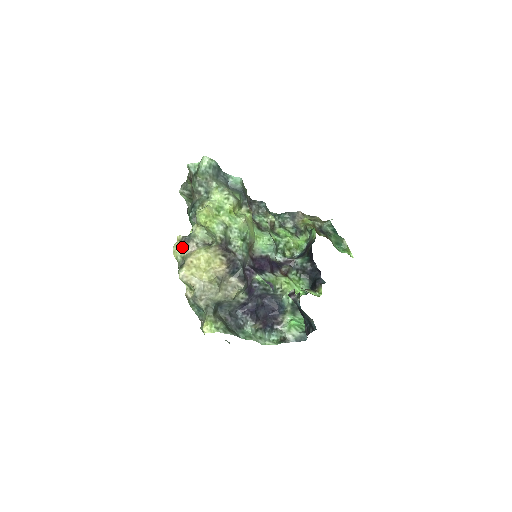
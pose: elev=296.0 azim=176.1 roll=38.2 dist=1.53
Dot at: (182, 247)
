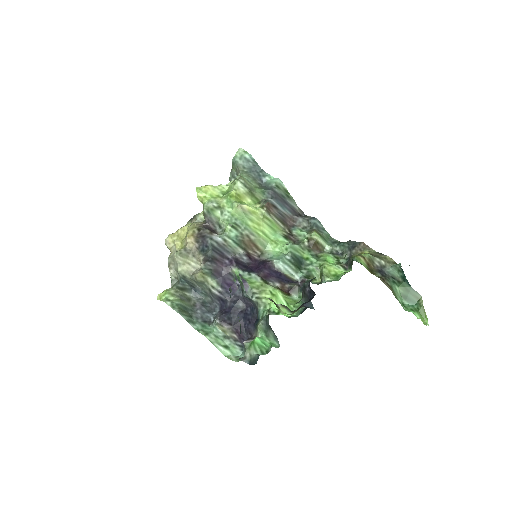
Dot at: (188, 222)
